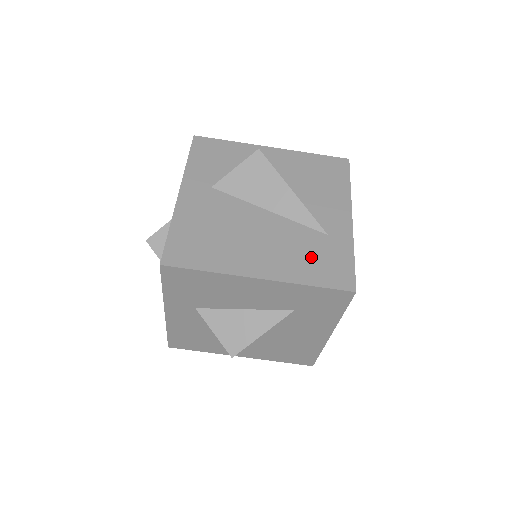
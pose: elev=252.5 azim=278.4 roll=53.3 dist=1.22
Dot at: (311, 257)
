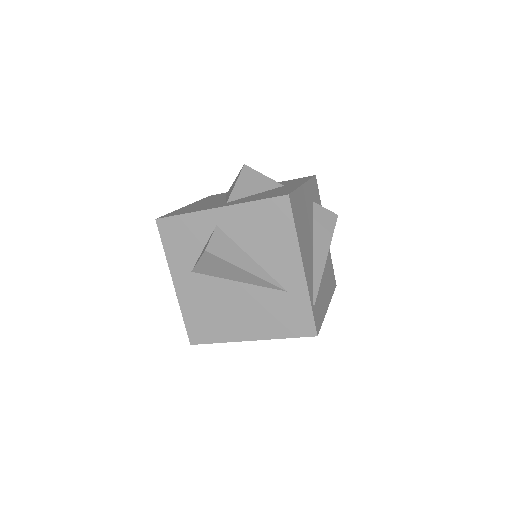
Dot at: (280, 315)
